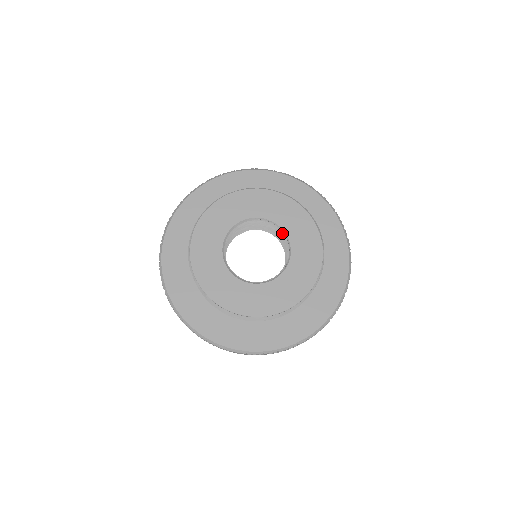
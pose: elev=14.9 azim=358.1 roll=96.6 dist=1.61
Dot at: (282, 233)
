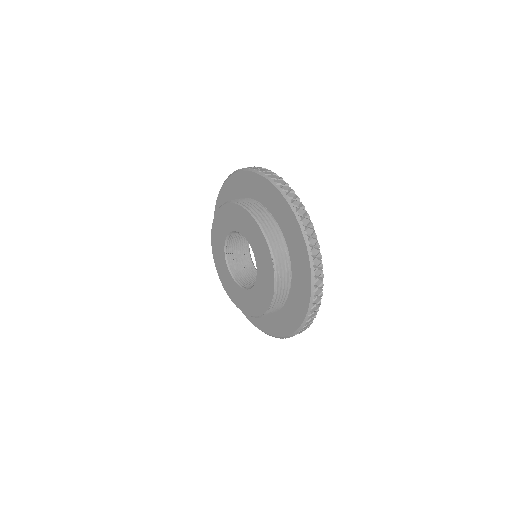
Dot at: (251, 245)
